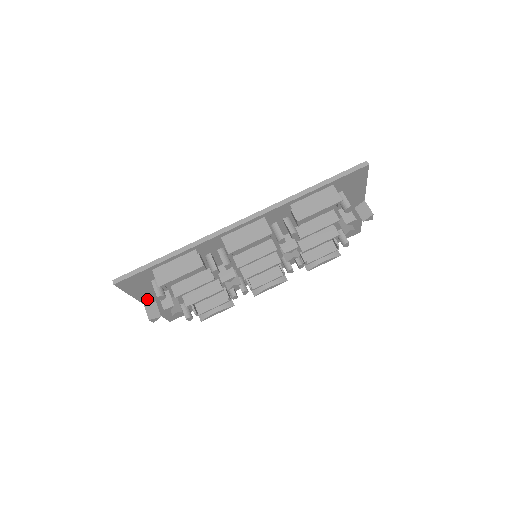
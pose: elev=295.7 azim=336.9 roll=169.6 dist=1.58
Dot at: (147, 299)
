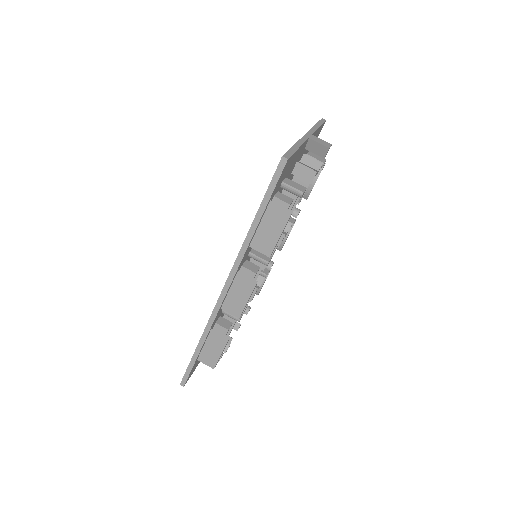
Dot at: occluded
